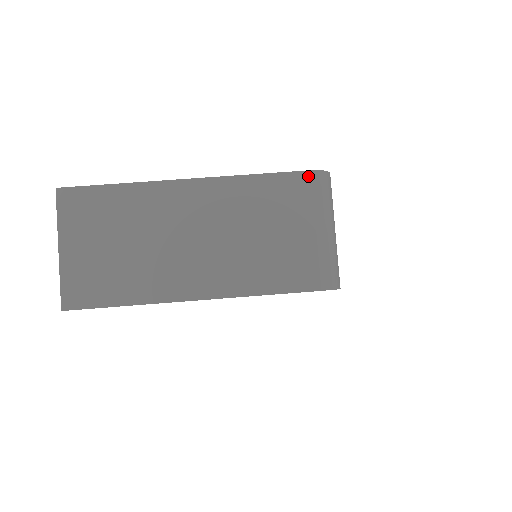
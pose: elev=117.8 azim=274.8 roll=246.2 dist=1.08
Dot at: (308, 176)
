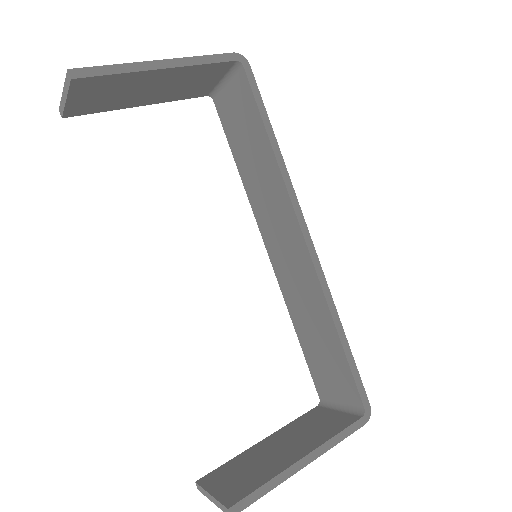
Dot at: occluded
